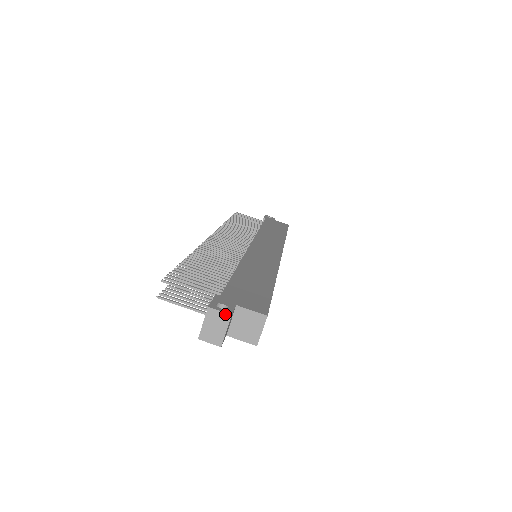
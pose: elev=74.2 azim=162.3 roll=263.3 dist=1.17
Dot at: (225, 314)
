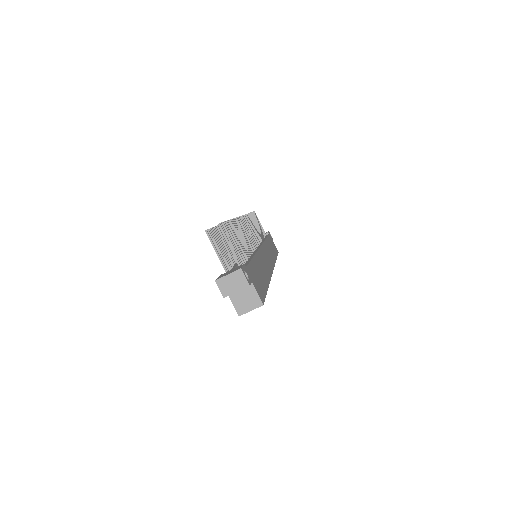
Dot at: (246, 282)
